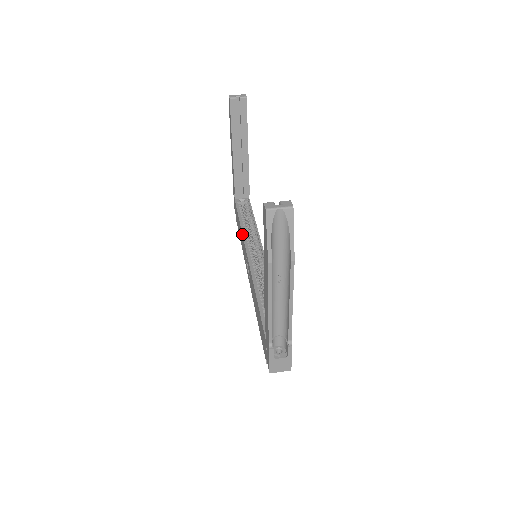
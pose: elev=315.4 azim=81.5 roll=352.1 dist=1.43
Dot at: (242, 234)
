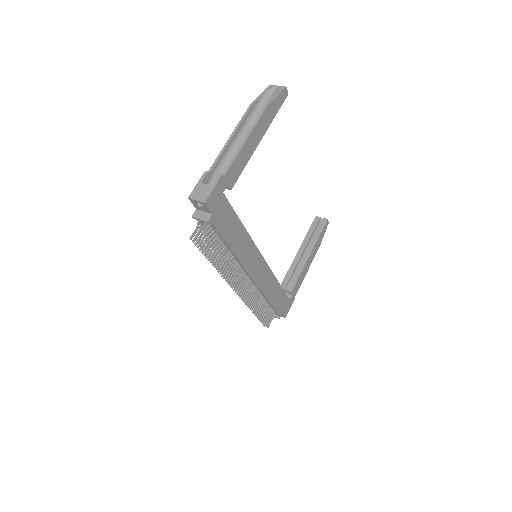
Dot at: occluded
